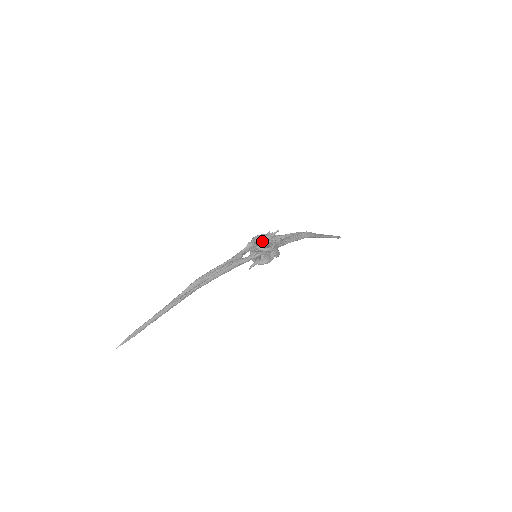
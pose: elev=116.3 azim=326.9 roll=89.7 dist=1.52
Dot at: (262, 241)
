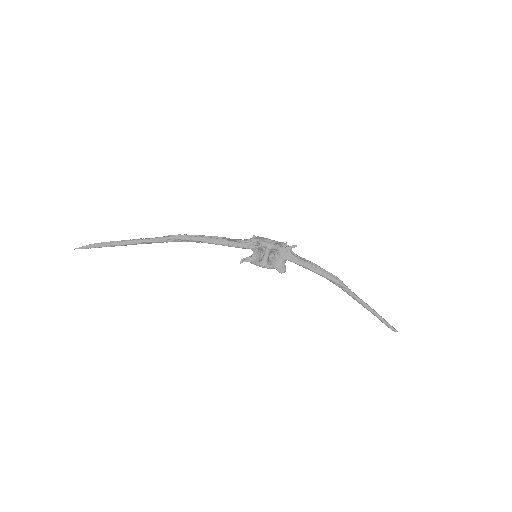
Dot at: occluded
